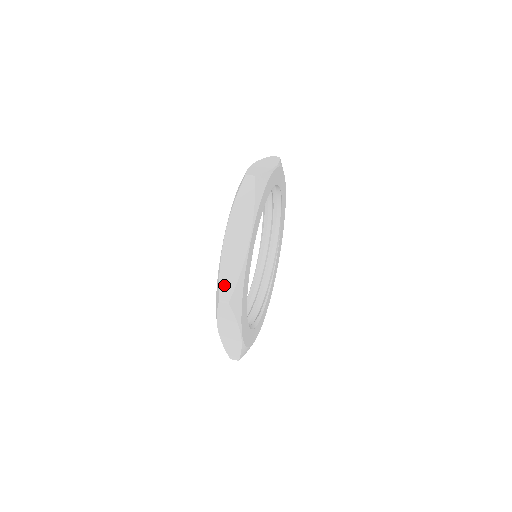
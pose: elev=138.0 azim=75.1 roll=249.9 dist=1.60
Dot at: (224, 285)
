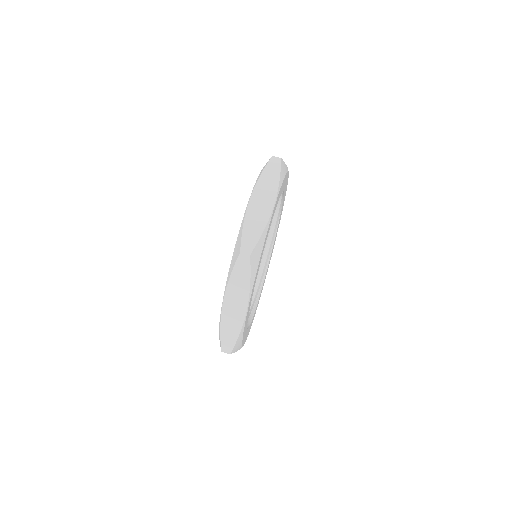
Dot at: (225, 341)
